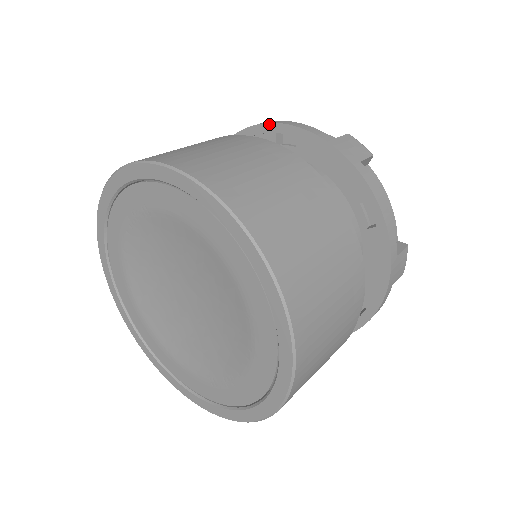
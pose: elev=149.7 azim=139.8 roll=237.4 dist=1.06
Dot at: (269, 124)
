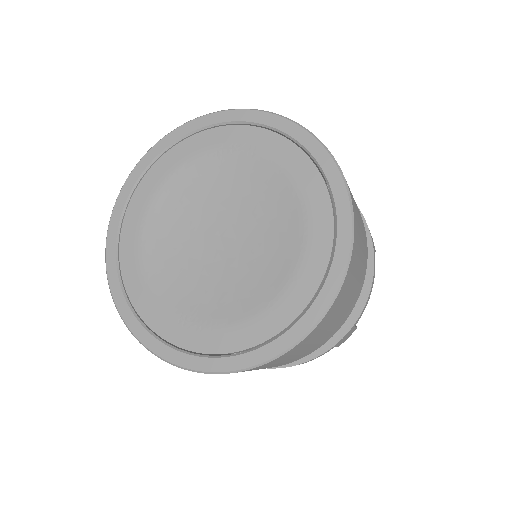
Dot at: occluded
